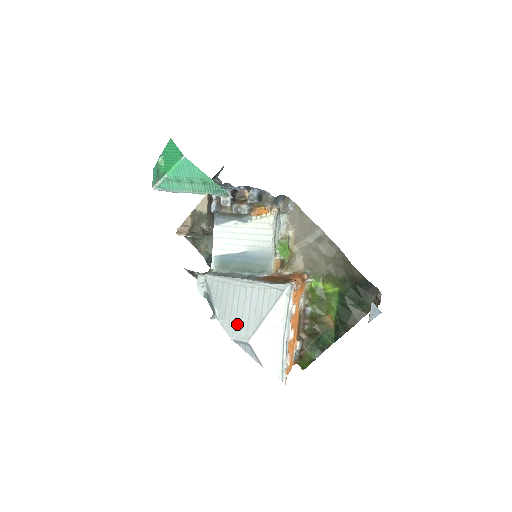
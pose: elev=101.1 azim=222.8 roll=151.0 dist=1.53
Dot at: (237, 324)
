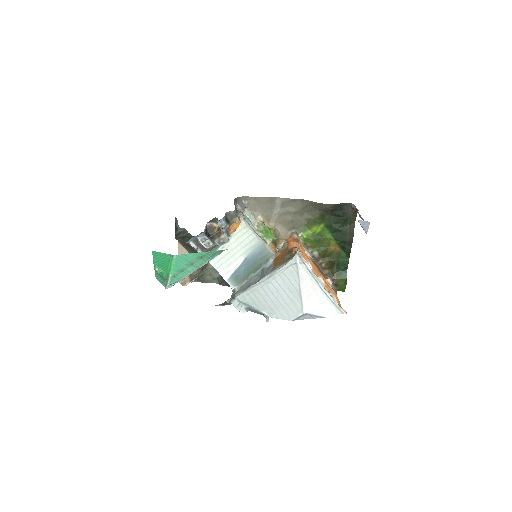
Dot at: (286, 309)
